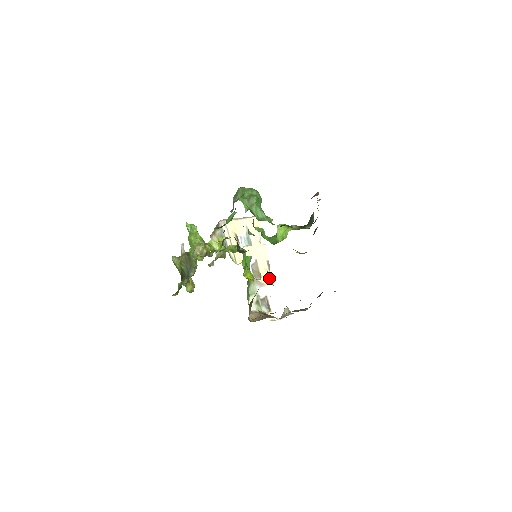
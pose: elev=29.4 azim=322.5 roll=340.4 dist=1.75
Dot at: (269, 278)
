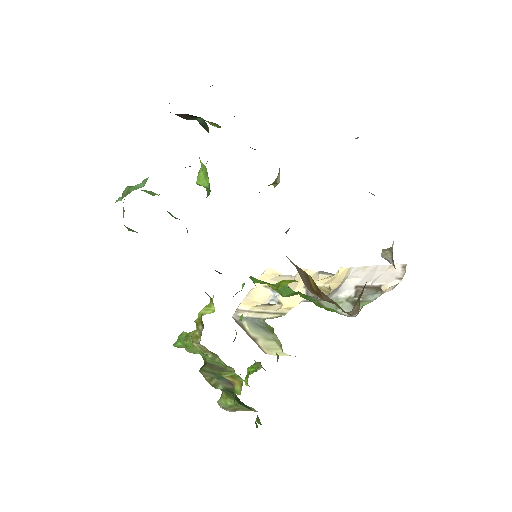
Dot at: (338, 276)
